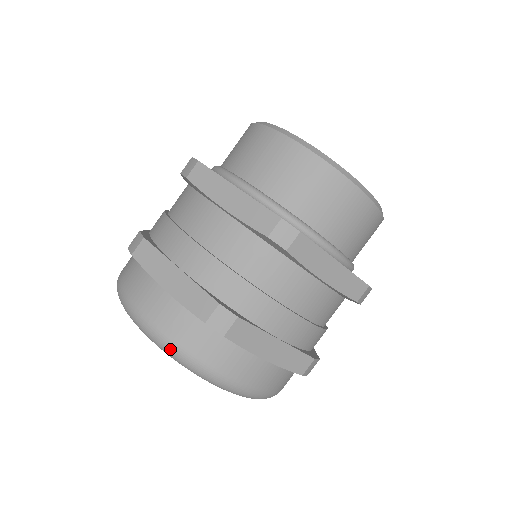
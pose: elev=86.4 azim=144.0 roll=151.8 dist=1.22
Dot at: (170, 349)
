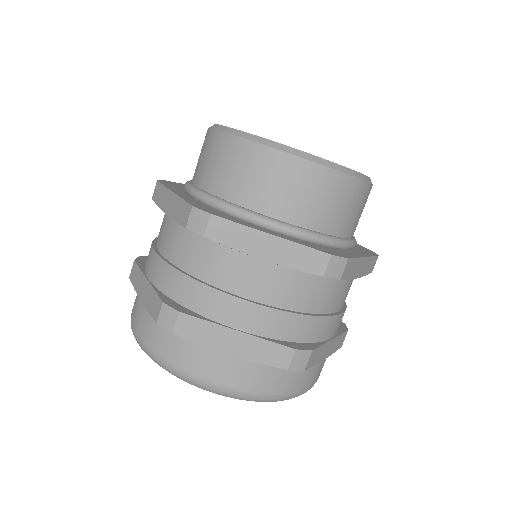
Dot at: (254, 399)
